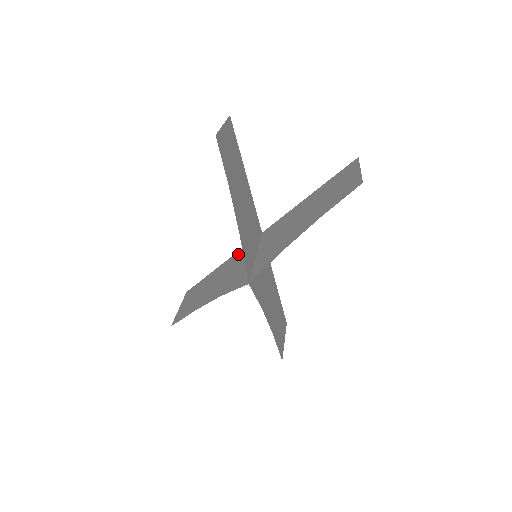
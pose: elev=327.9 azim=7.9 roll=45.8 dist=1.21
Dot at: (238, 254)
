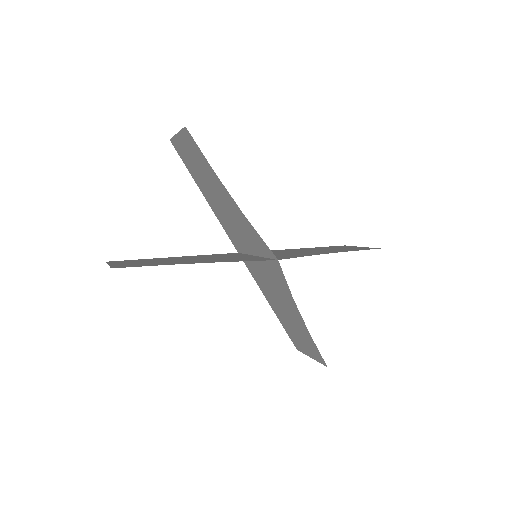
Dot at: (208, 255)
